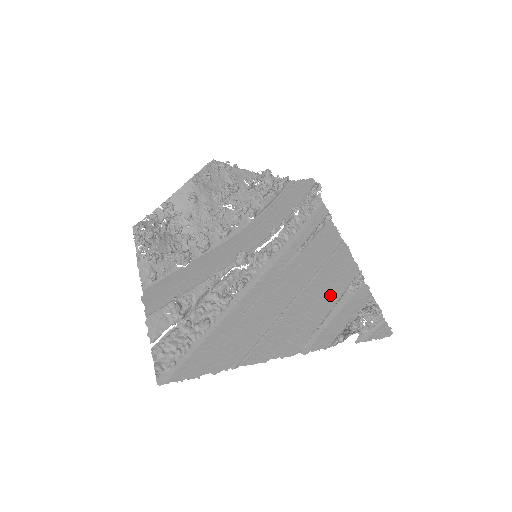
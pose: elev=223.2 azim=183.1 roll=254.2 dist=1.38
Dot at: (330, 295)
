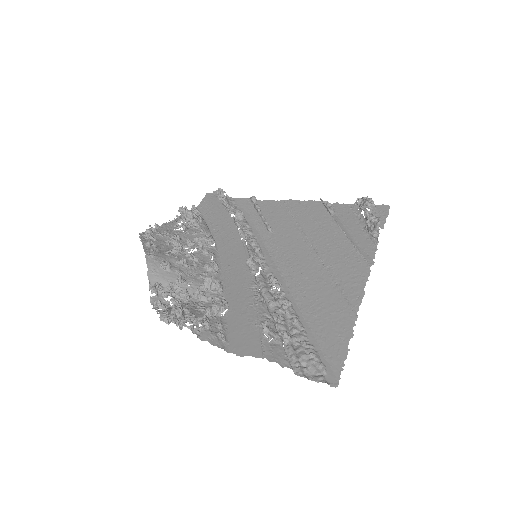
Dot at: (328, 227)
